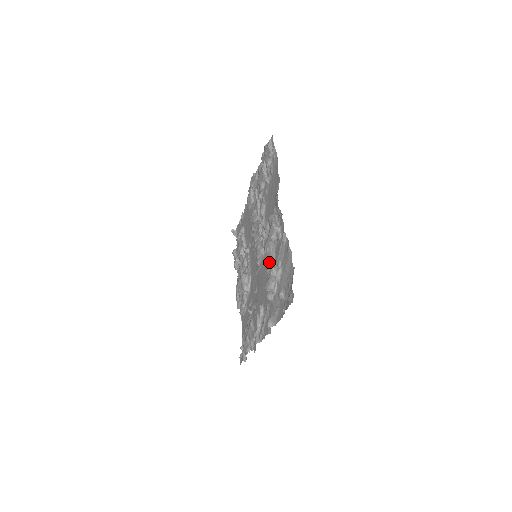
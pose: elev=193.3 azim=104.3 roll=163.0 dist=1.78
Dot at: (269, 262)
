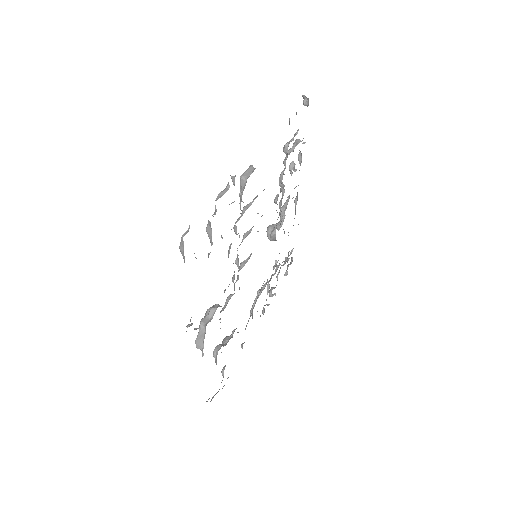
Dot at: occluded
